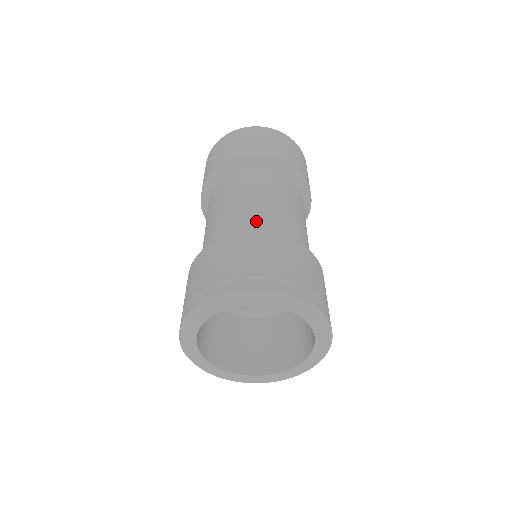
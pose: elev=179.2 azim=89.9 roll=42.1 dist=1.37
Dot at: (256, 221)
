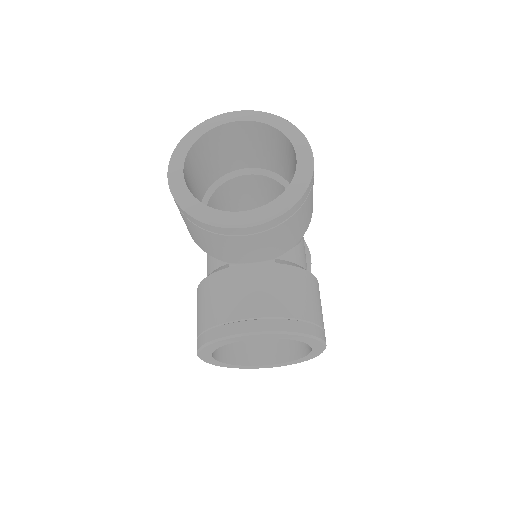
Dot at: occluded
